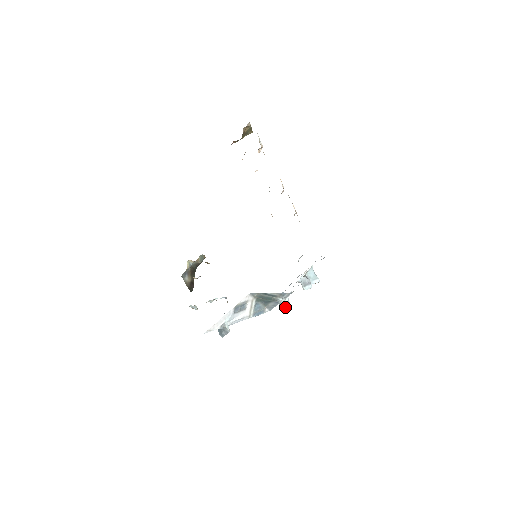
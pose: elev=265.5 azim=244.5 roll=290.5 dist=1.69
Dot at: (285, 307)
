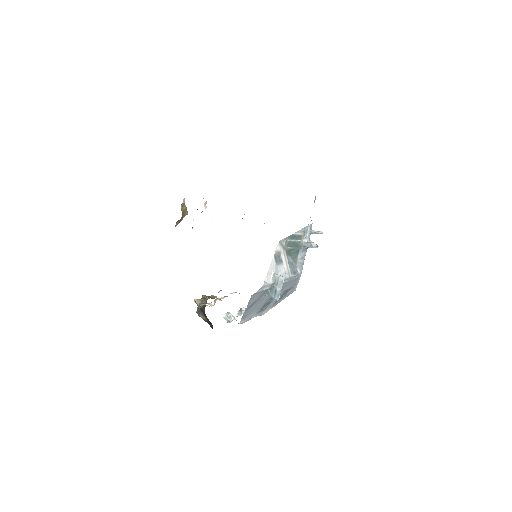
Dot at: (314, 244)
